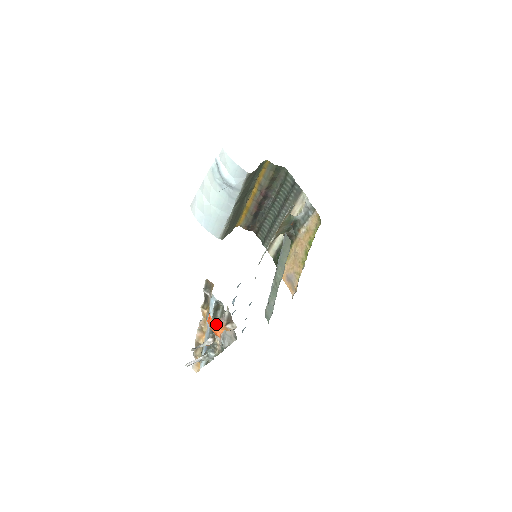
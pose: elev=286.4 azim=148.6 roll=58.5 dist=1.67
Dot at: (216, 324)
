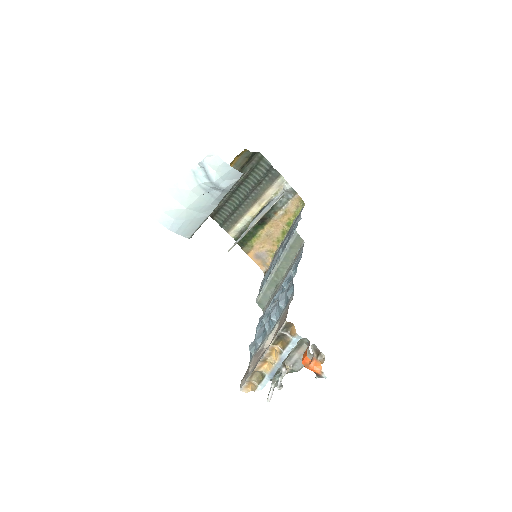
Dot at: (311, 362)
